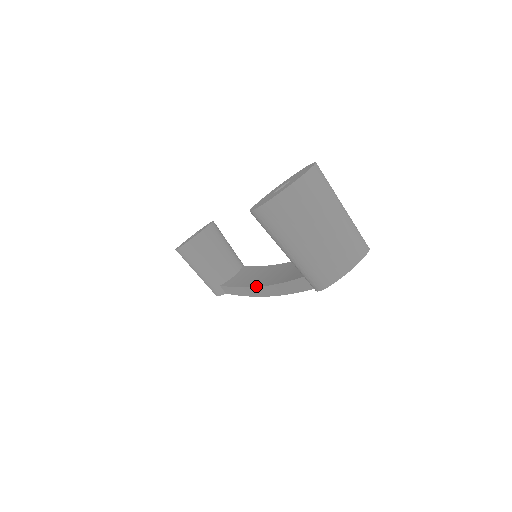
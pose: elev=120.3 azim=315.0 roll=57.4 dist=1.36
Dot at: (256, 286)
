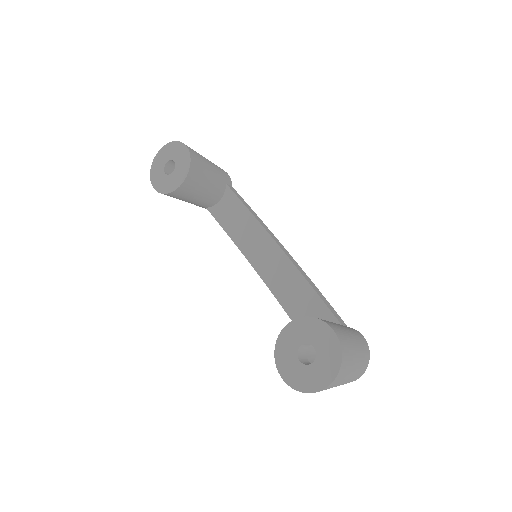
Dot at: (255, 270)
